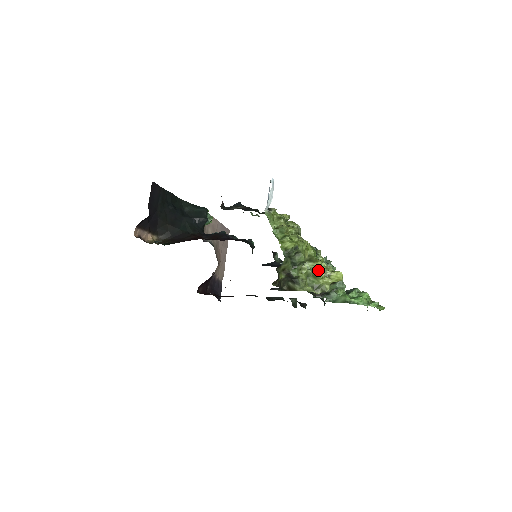
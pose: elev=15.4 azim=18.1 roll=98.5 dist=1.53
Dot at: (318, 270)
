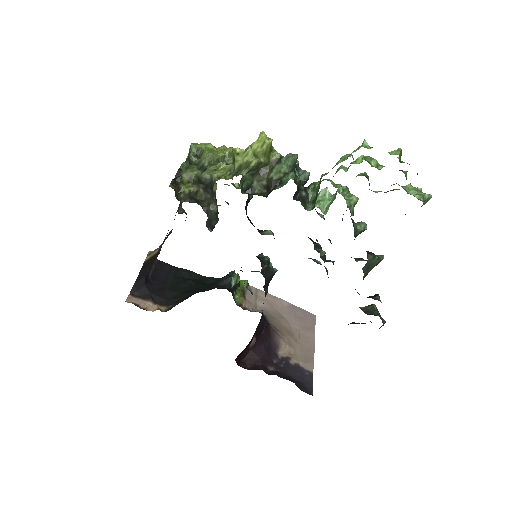
Dot at: occluded
